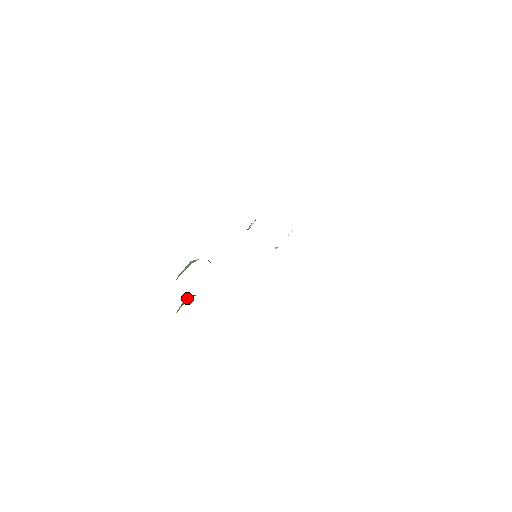
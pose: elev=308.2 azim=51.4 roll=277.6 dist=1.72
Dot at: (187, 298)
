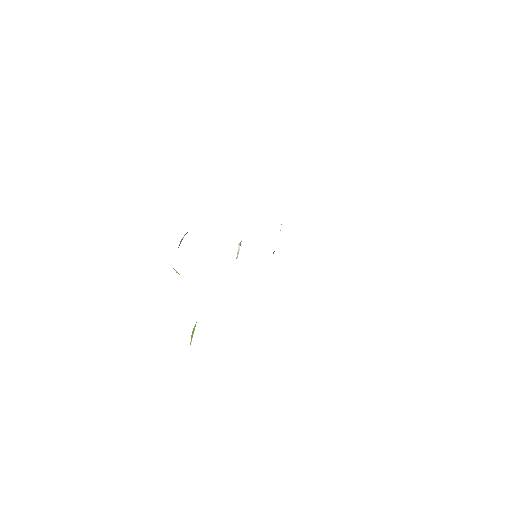
Dot at: occluded
